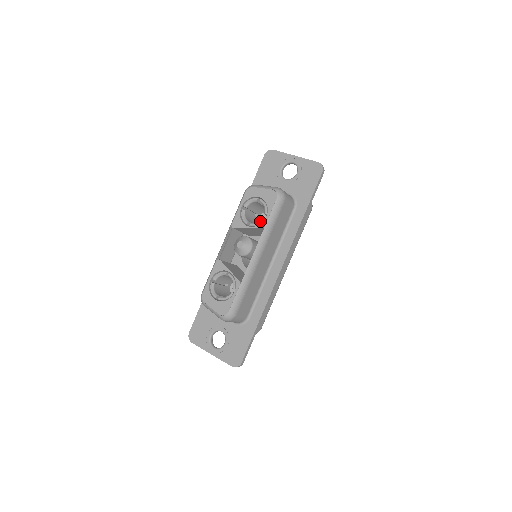
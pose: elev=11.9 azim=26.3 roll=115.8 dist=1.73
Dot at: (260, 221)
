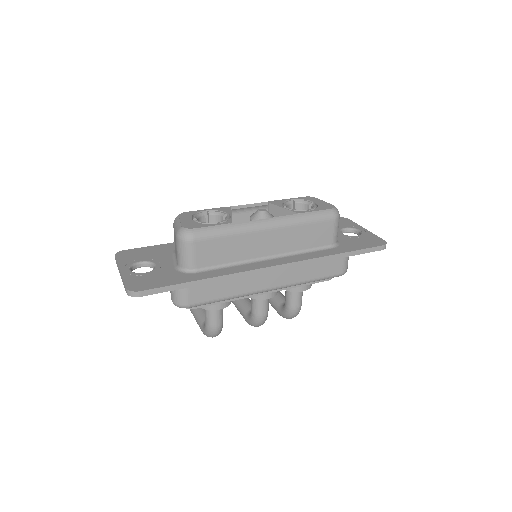
Dot at: (299, 210)
